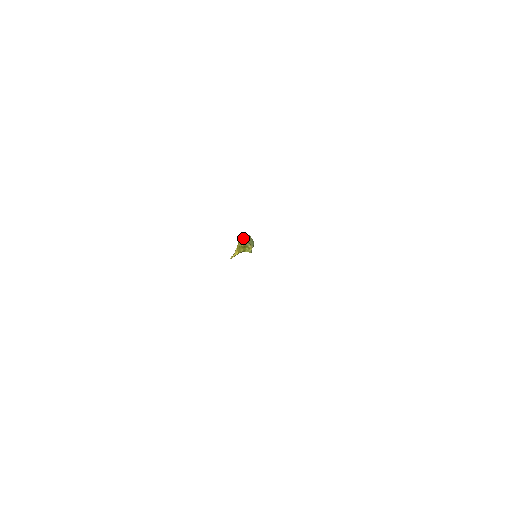
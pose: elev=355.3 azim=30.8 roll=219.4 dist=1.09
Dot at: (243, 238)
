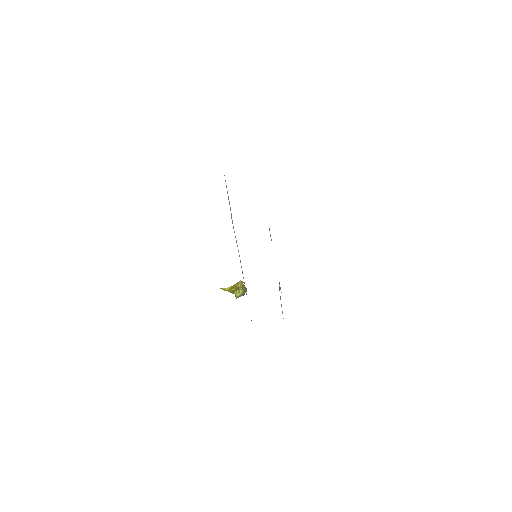
Dot at: occluded
